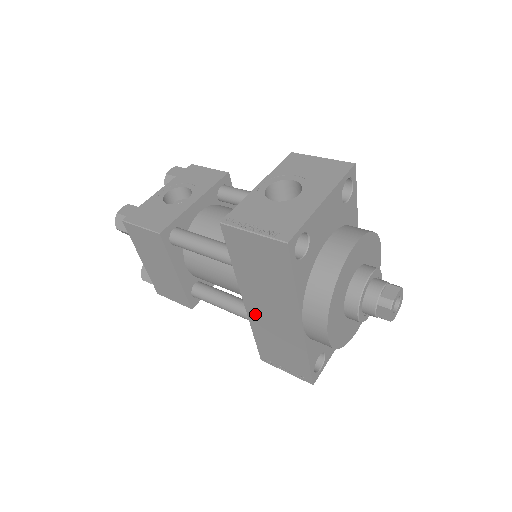
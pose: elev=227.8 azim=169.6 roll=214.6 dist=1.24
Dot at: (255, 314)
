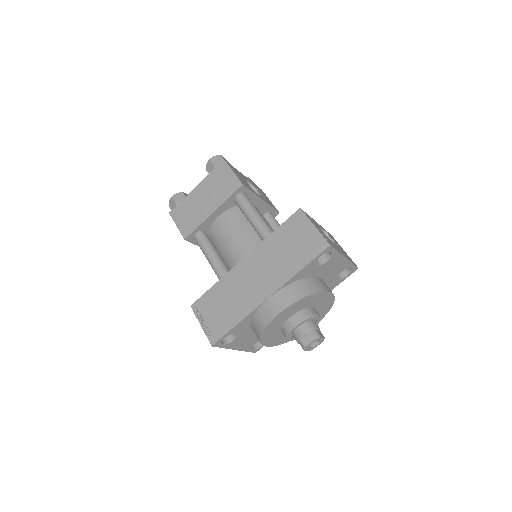
Dot at: (240, 271)
